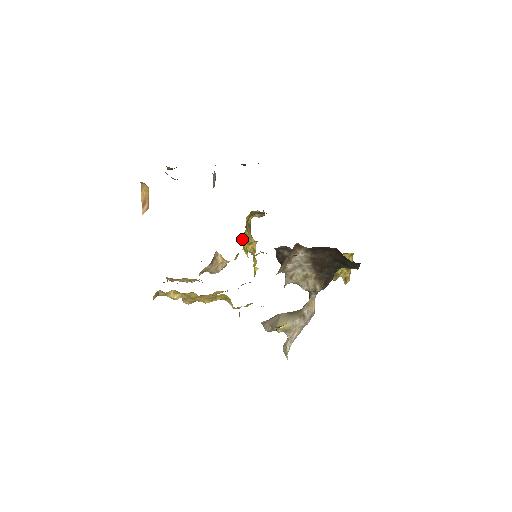
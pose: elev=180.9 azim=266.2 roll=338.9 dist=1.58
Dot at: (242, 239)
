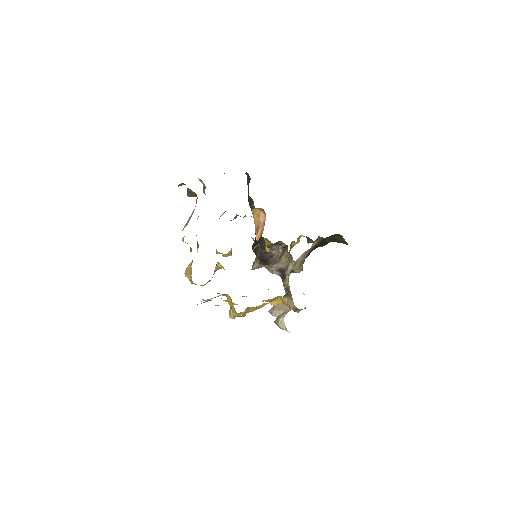
Dot at: occluded
